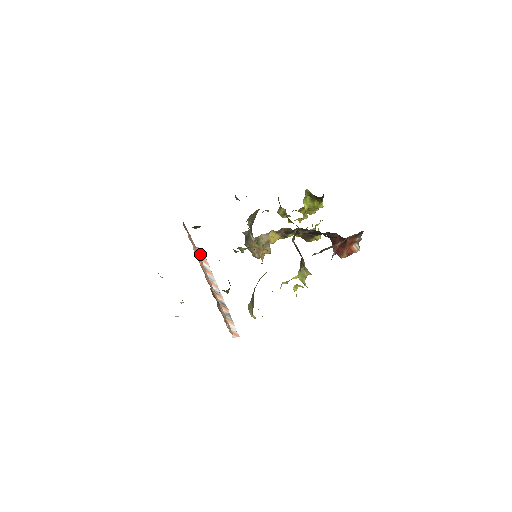
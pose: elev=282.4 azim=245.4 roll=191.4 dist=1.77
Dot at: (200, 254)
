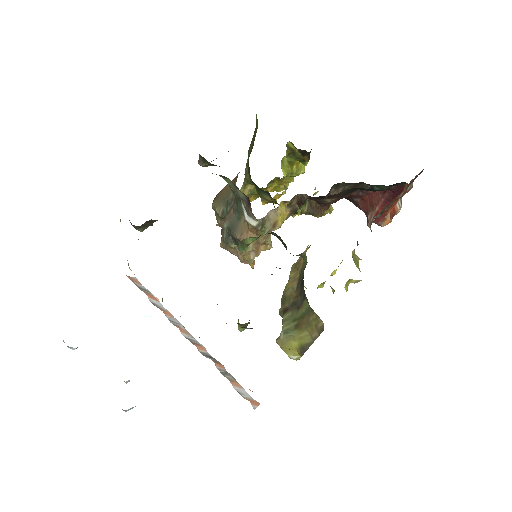
Dot at: (139, 286)
